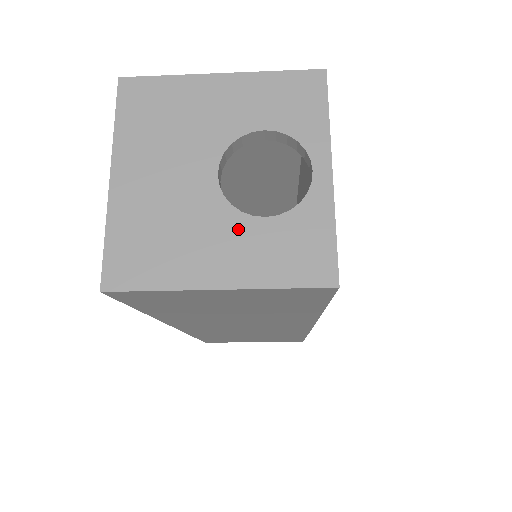
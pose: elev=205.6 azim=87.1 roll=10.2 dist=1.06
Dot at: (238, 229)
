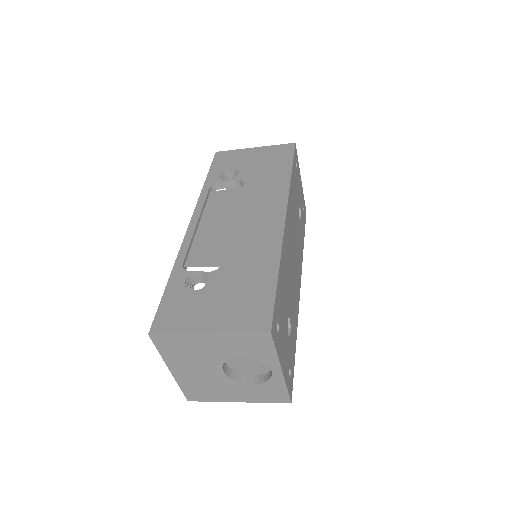
Dot at: (240, 388)
